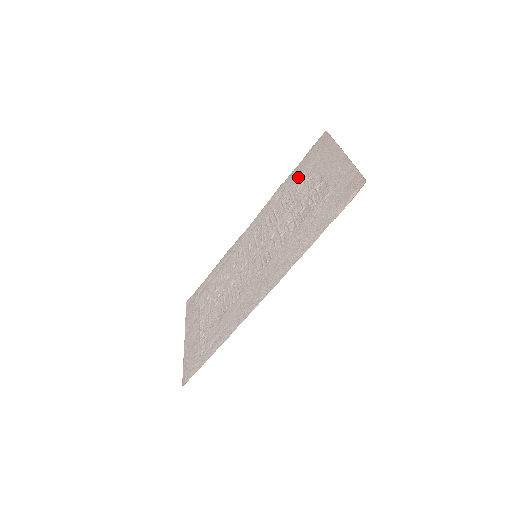
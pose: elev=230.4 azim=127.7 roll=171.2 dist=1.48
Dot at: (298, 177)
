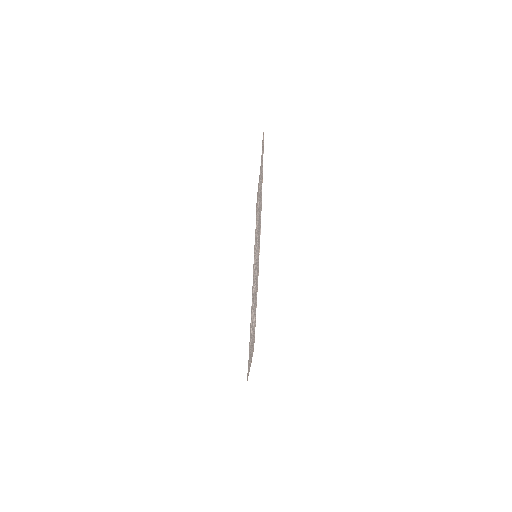
Dot at: occluded
